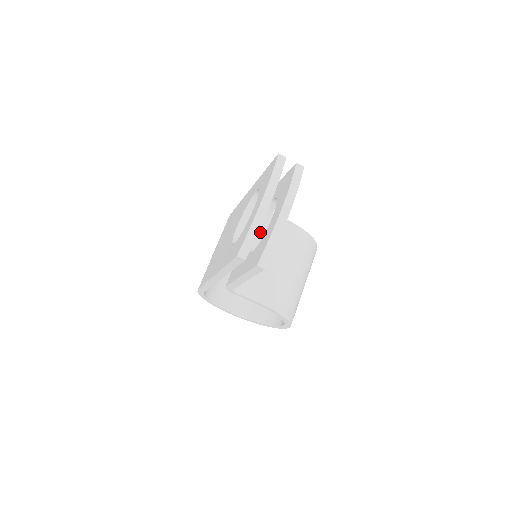
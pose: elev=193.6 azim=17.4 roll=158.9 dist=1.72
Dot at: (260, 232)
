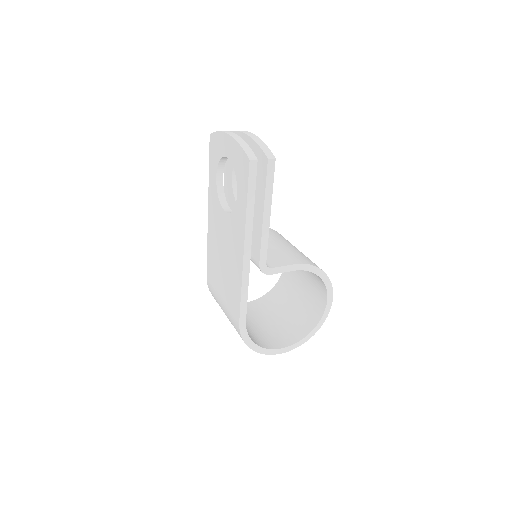
Dot at: occluded
